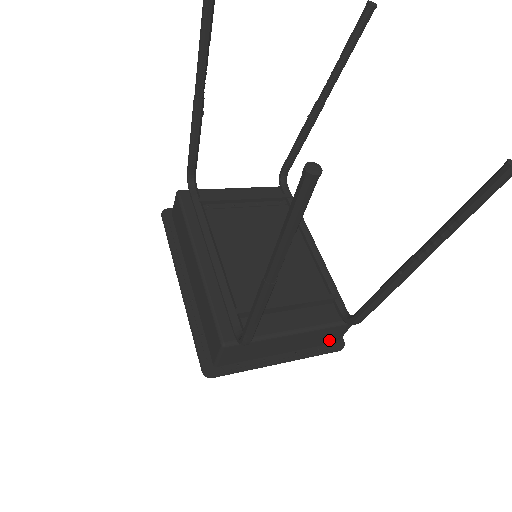
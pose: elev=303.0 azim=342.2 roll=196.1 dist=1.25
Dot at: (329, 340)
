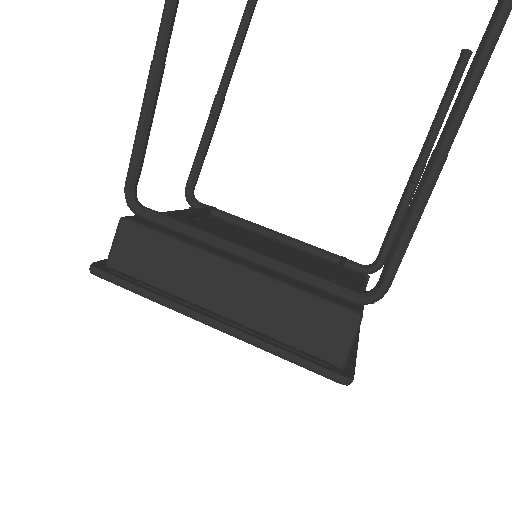
Dot at: occluded
